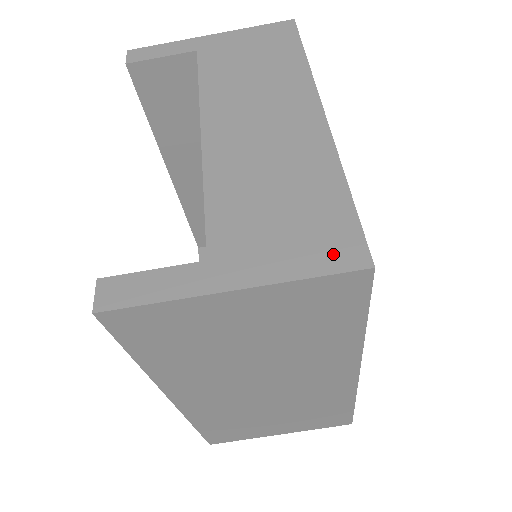
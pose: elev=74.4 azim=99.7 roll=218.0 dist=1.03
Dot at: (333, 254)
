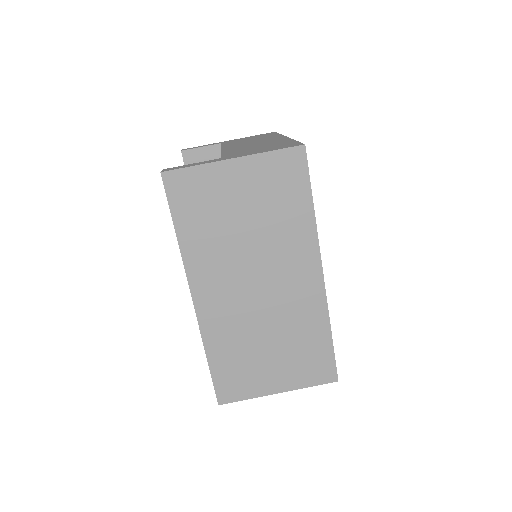
Dot at: (285, 147)
